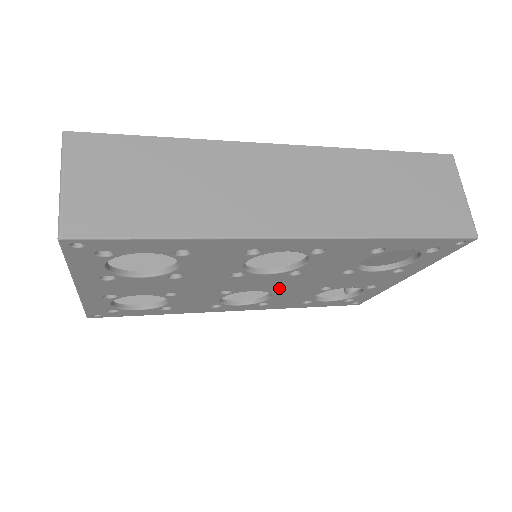
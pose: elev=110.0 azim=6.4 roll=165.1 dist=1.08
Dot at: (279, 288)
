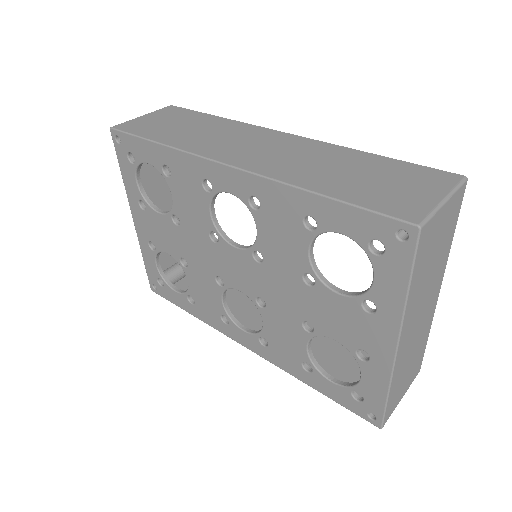
Dot at: (260, 296)
